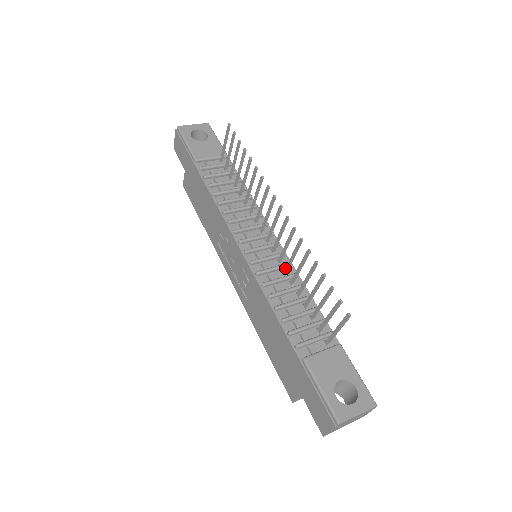
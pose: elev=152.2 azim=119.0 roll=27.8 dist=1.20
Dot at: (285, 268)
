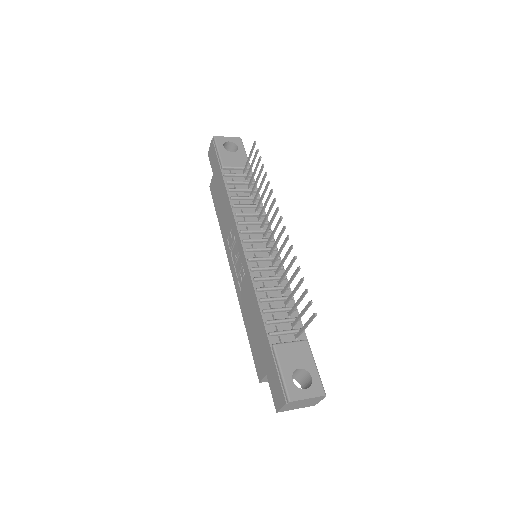
Dot at: (276, 269)
